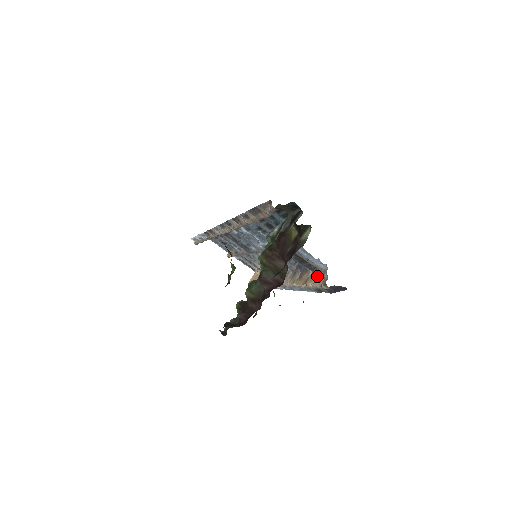
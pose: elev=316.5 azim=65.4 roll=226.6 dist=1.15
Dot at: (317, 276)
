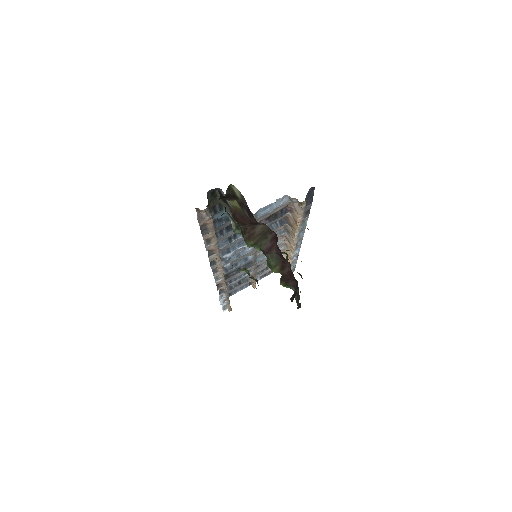
Dot at: (293, 209)
